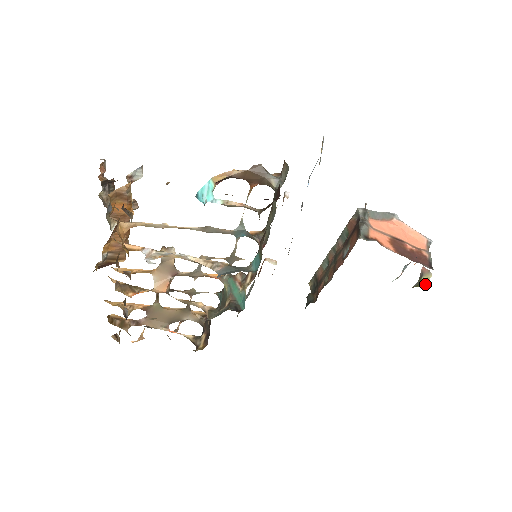
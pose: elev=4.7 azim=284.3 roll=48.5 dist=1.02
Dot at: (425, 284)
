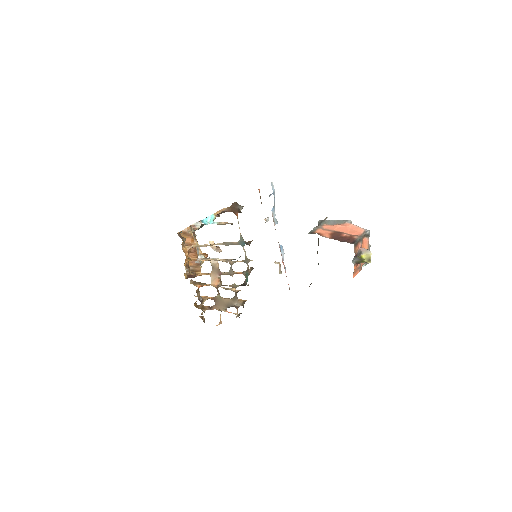
Dot at: (370, 260)
